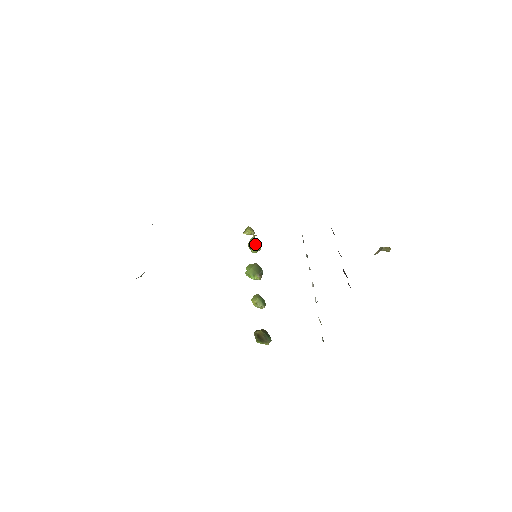
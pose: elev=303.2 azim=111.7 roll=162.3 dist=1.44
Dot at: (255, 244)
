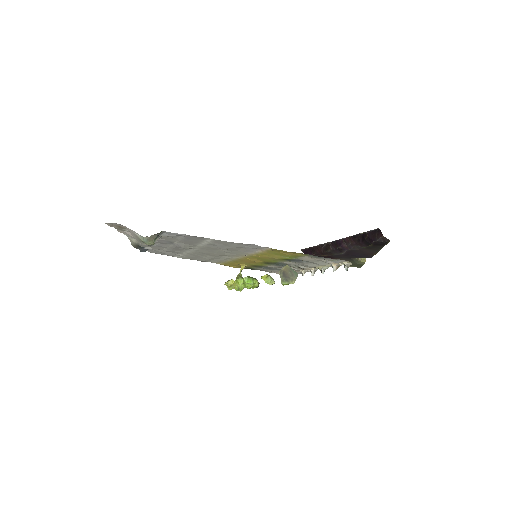
Dot at: (242, 278)
